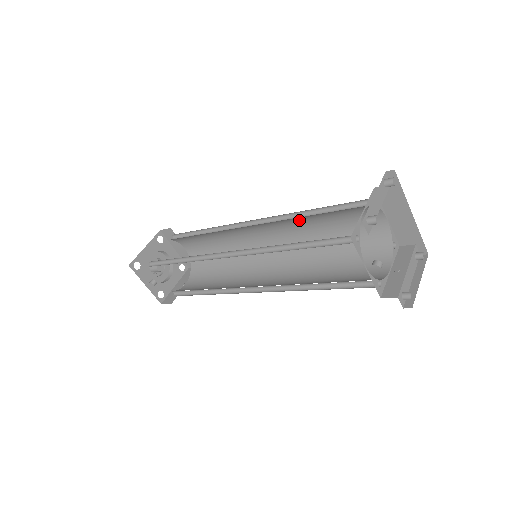
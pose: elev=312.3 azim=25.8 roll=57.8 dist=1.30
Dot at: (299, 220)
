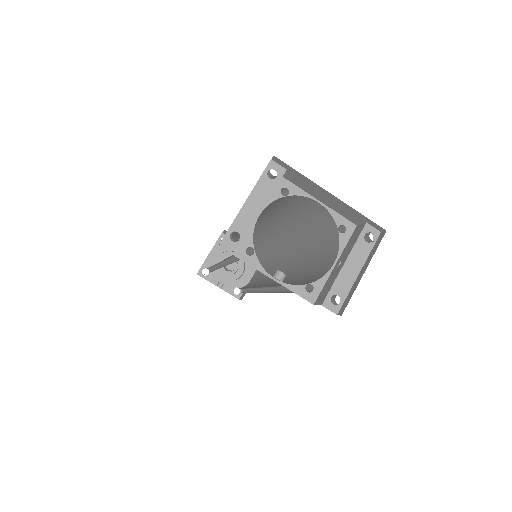
Dot at: (267, 215)
